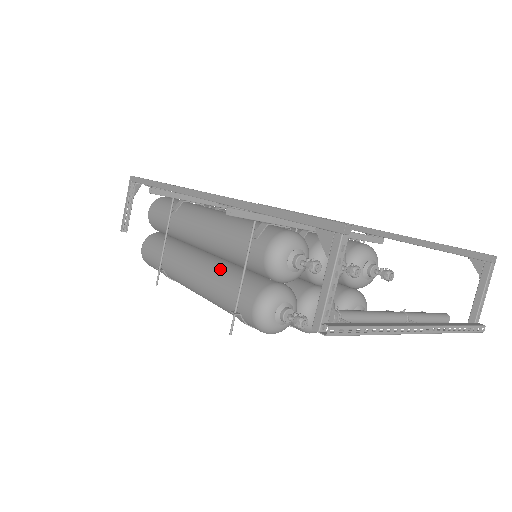
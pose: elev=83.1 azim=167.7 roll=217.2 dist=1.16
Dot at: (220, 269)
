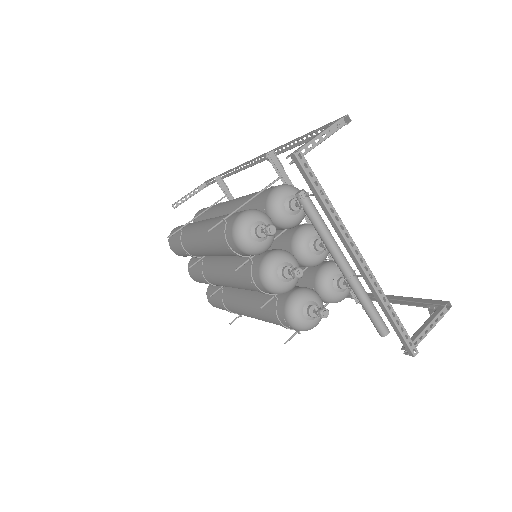
Dot at: occluded
